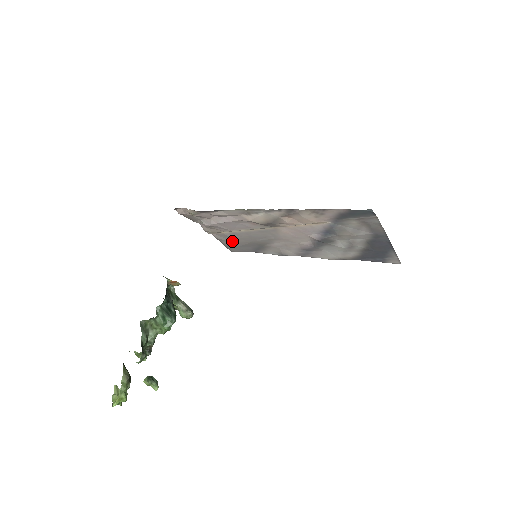
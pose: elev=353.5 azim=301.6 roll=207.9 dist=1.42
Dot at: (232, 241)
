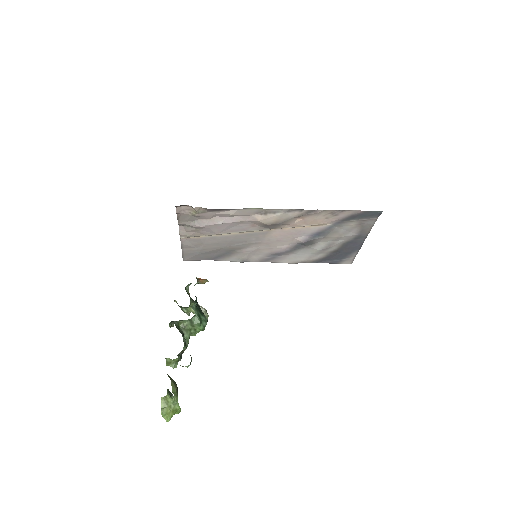
Dot at: (199, 247)
